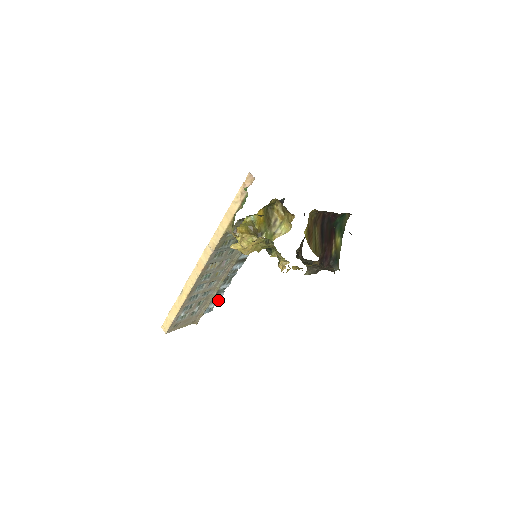
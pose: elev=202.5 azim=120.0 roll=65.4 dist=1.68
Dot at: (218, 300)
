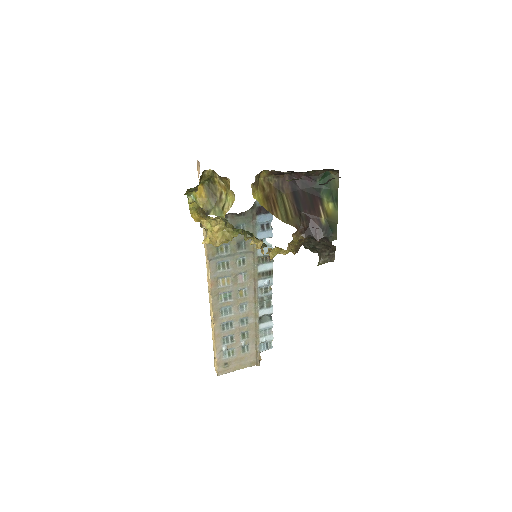
Dot at: (271, 332)
